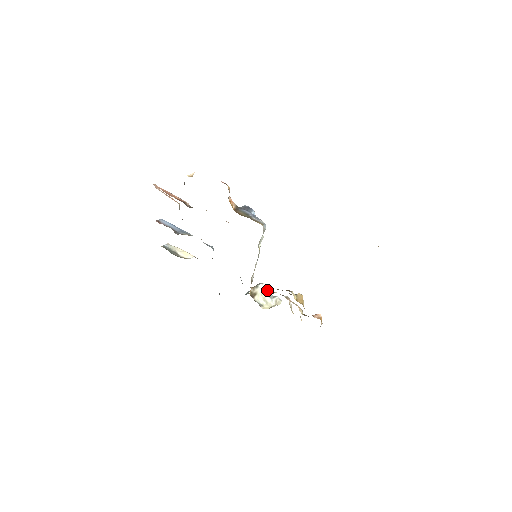
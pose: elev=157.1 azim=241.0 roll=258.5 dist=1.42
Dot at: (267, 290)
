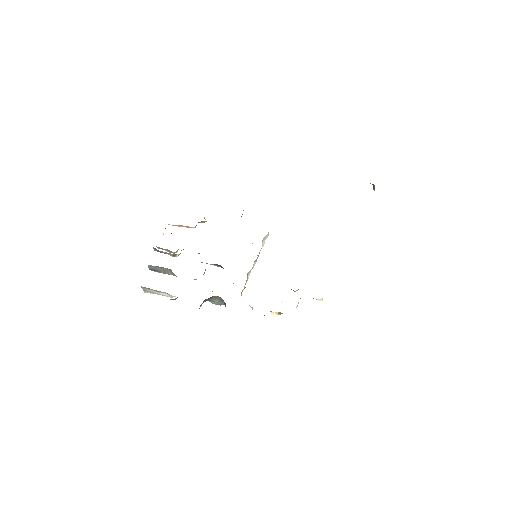
Dot at: occluded
